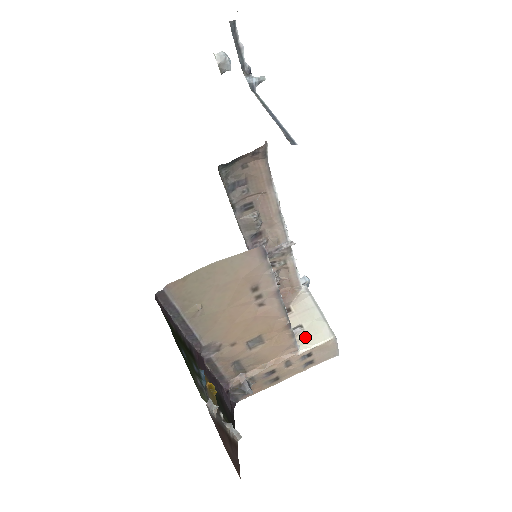
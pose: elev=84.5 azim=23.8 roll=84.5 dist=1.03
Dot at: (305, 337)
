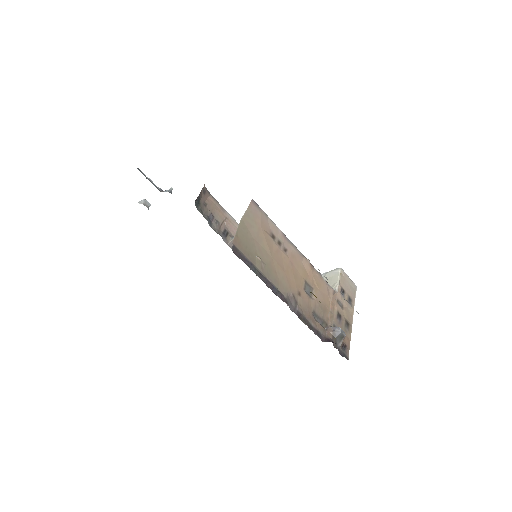
Dot at: occluded
